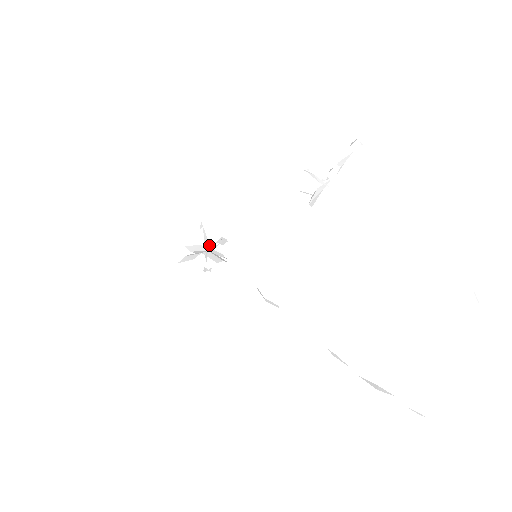
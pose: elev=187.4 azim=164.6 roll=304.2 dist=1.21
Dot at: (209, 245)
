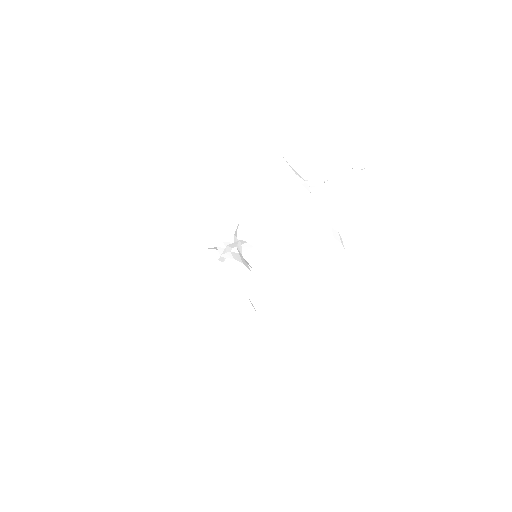
Dot at: occluded
